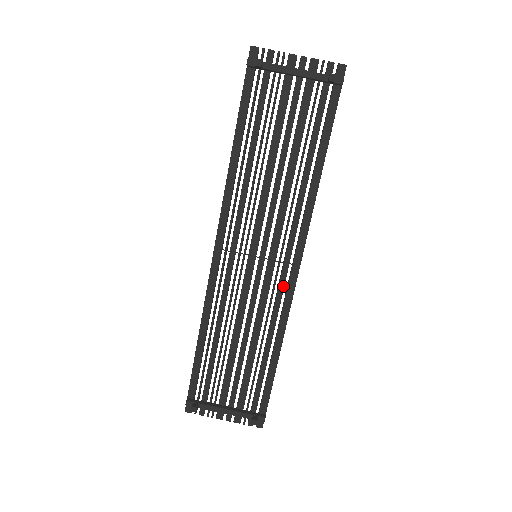
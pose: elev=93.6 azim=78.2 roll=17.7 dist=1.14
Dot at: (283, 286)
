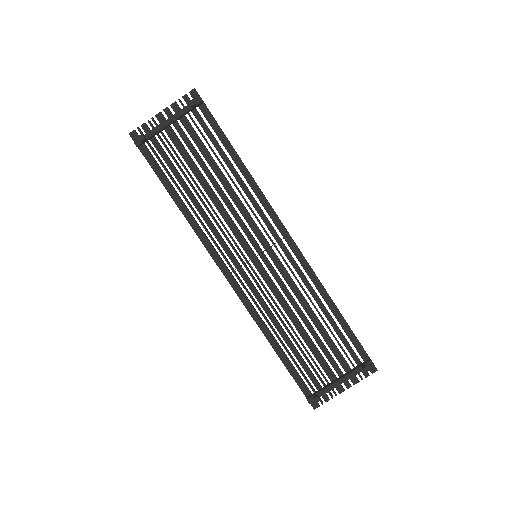
Dot at: (292, 258)
